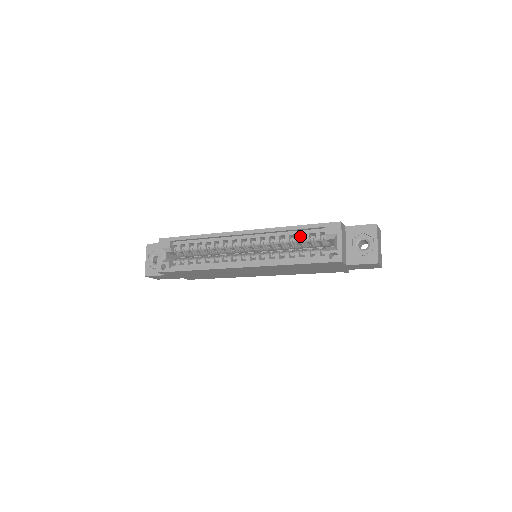
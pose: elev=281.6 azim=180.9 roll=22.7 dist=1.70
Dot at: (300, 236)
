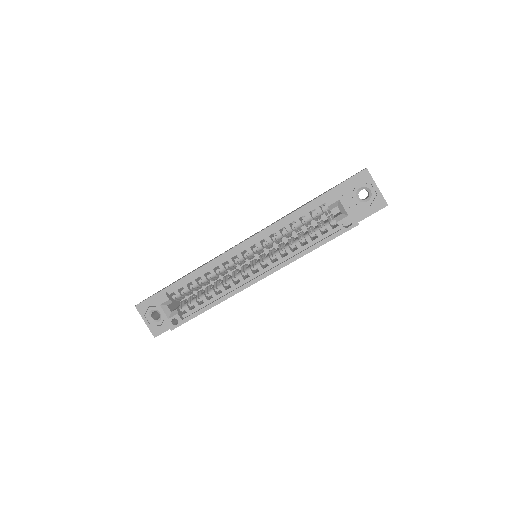
Dot at: (299, 219)
